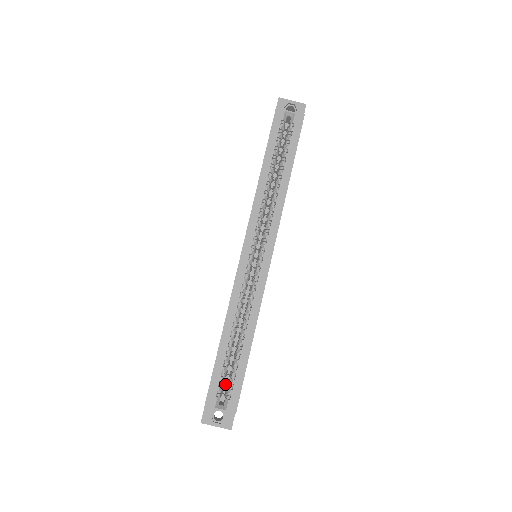
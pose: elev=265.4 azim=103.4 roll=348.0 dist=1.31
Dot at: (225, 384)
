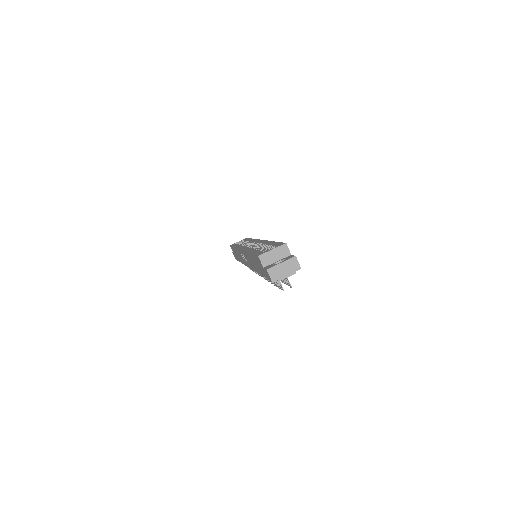
Dot at: occluded
